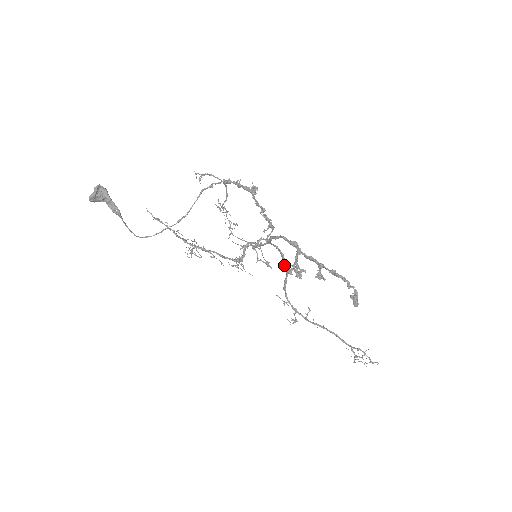
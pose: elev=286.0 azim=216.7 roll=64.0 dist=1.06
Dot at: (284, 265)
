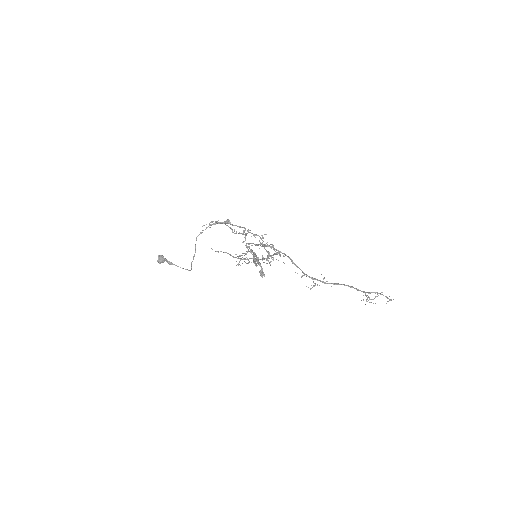
Dot at: (279, 254)
